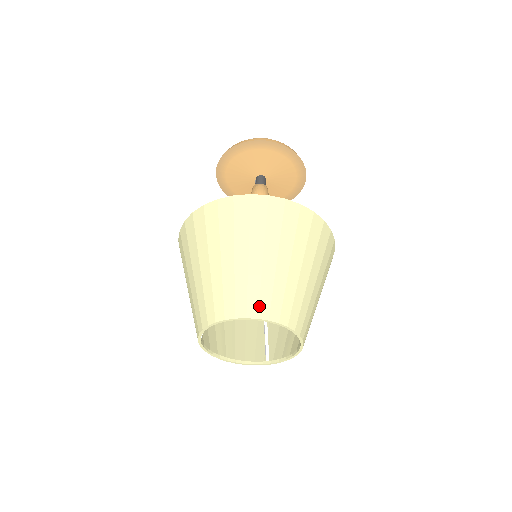
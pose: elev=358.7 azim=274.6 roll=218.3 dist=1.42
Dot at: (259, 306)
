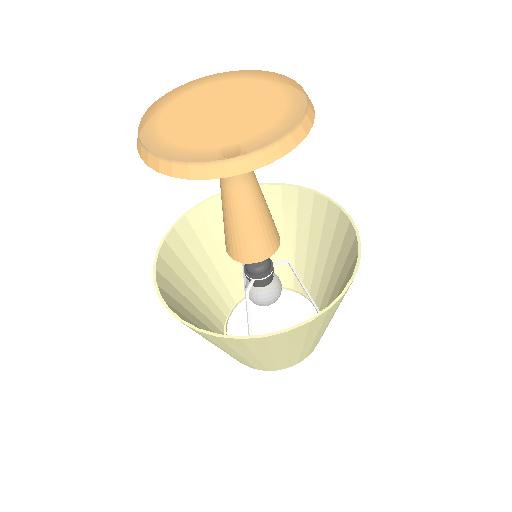
Dot at: occluded
